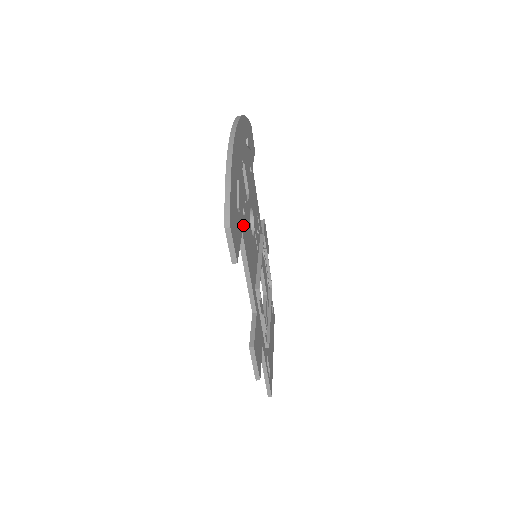
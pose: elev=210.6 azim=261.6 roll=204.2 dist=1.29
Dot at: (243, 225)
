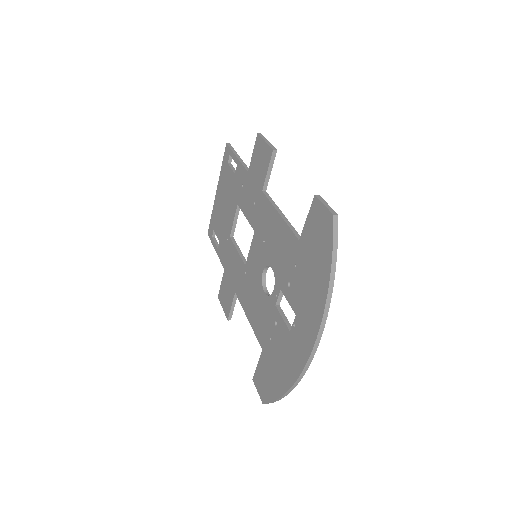
Dot at: occluded
